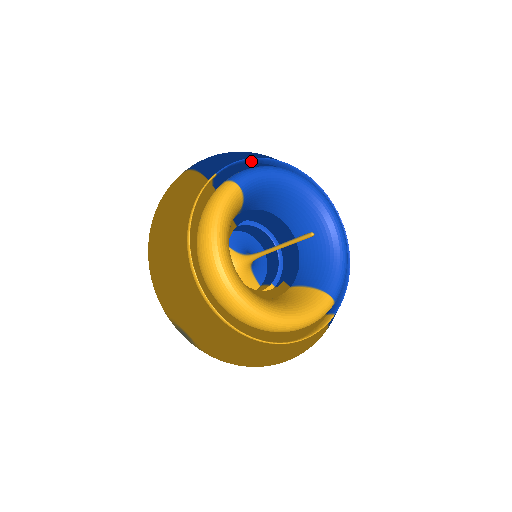
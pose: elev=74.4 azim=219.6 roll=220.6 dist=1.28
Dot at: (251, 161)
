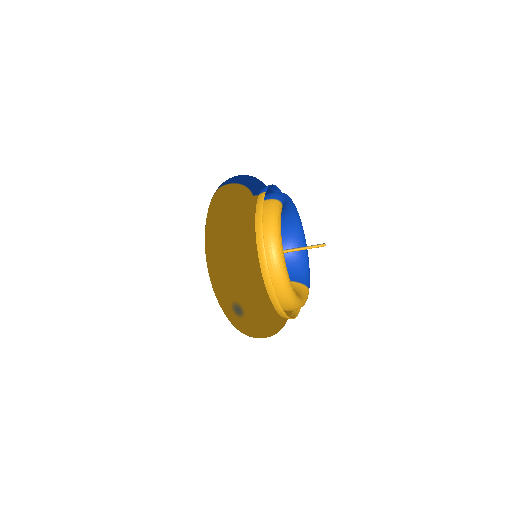
Dot at: (270, 186)
